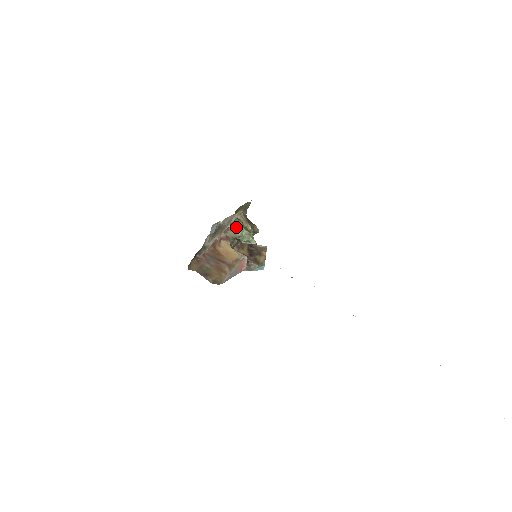
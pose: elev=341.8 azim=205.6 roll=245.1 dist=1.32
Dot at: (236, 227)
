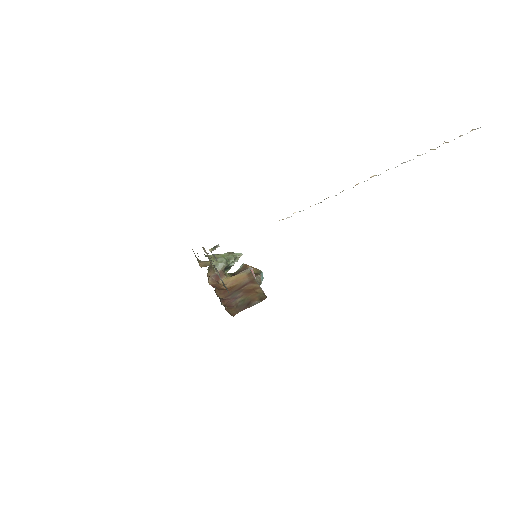
Dot at: (215, 259)
